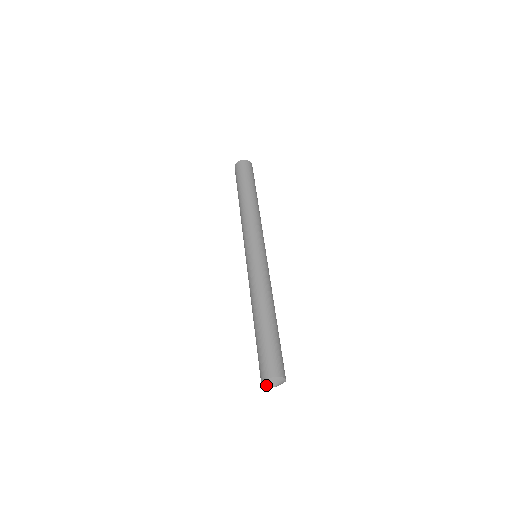
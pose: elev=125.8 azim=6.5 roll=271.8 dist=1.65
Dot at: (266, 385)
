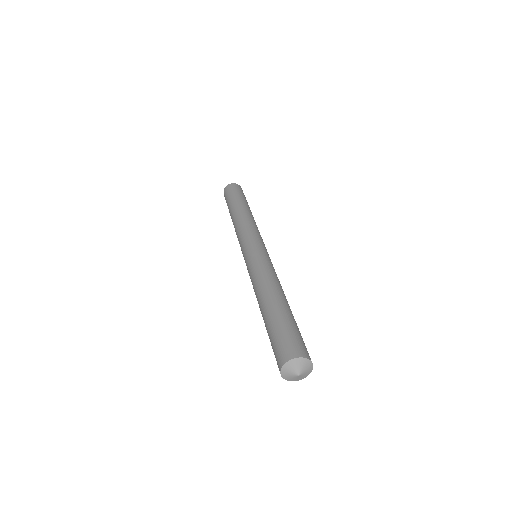
Dot at: (287, 372)
